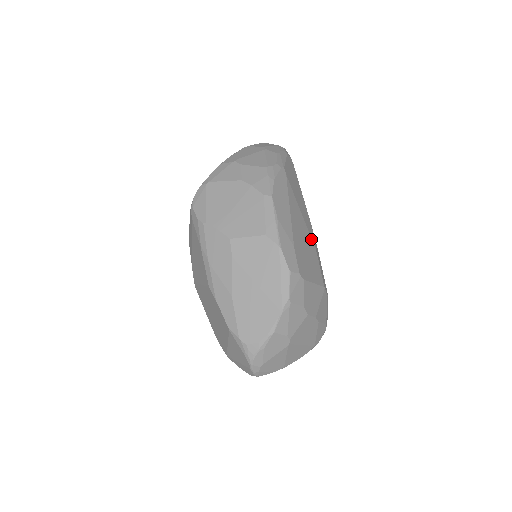
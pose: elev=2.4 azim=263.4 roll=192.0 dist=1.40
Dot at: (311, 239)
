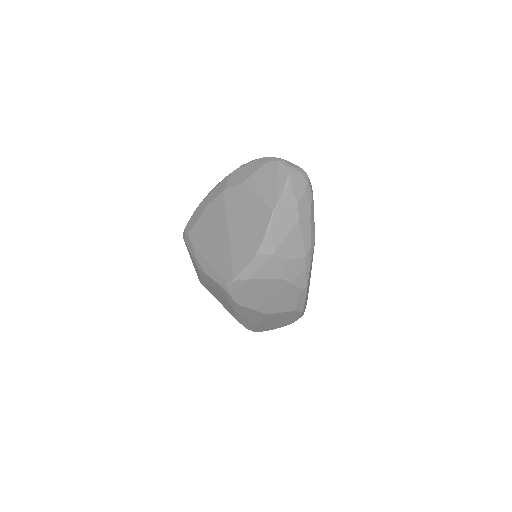
Dot at: occluded
